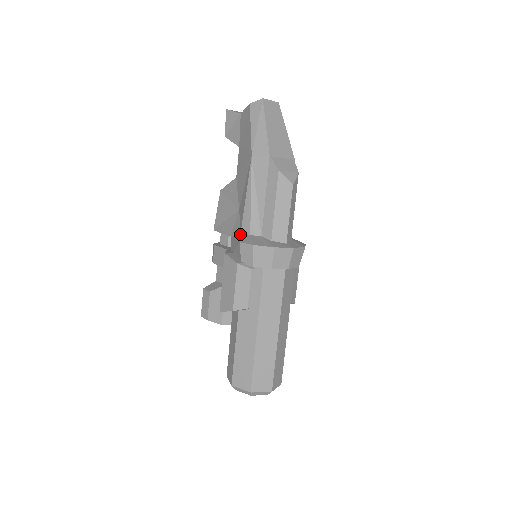
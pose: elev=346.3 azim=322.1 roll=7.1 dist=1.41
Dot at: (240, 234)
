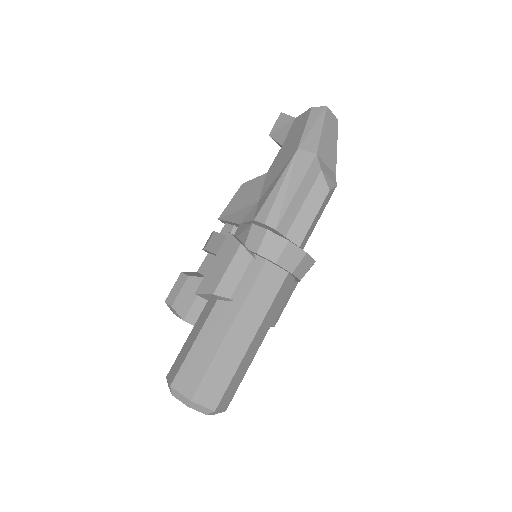
Dot at: (253, 220)
